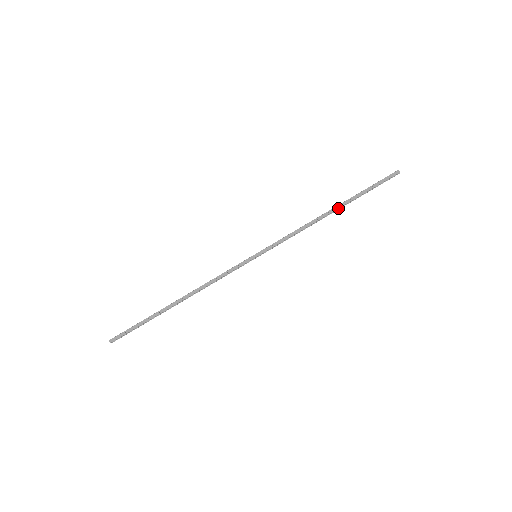
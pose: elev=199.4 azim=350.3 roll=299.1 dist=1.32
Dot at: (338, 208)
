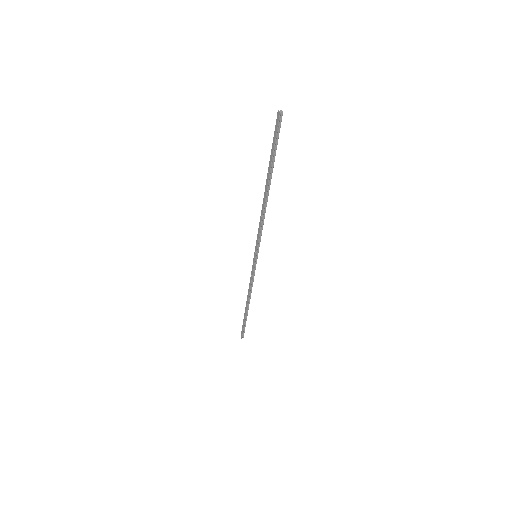
Dot at: (267, 187)
